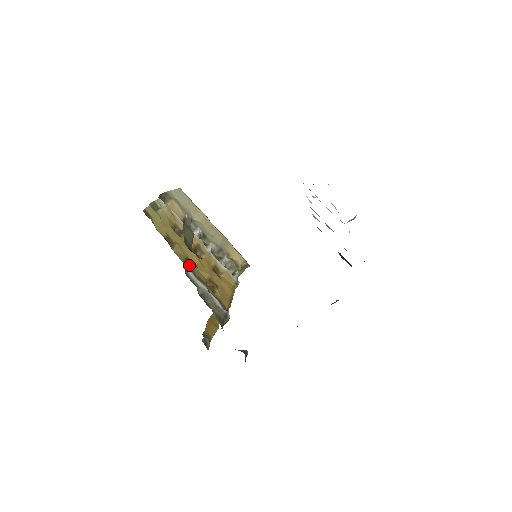
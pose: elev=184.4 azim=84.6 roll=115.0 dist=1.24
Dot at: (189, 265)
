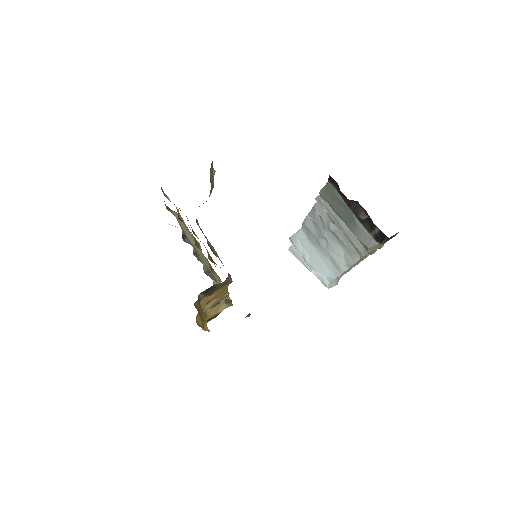
Dot at: occluded
